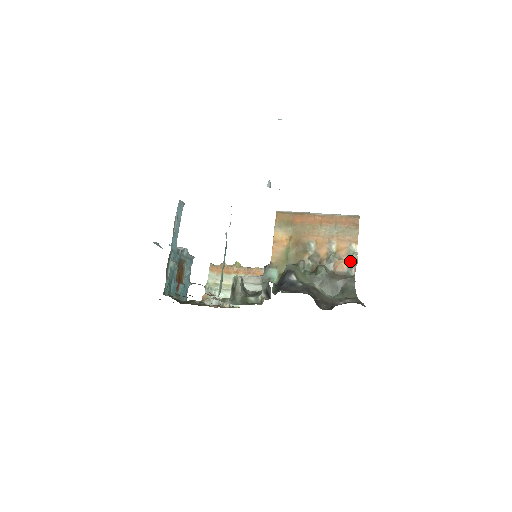
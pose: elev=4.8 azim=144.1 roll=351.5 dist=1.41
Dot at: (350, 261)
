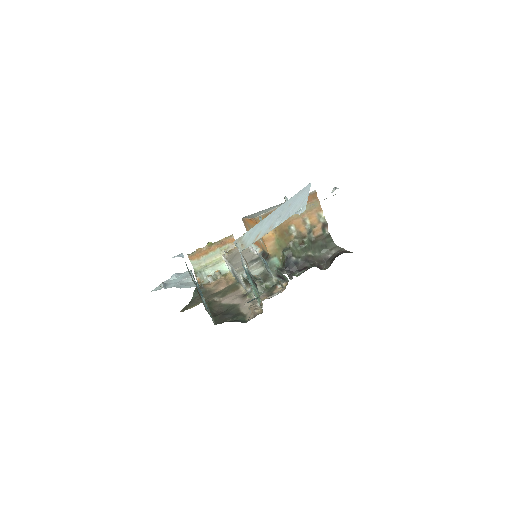
Dot at: (323, 225)
